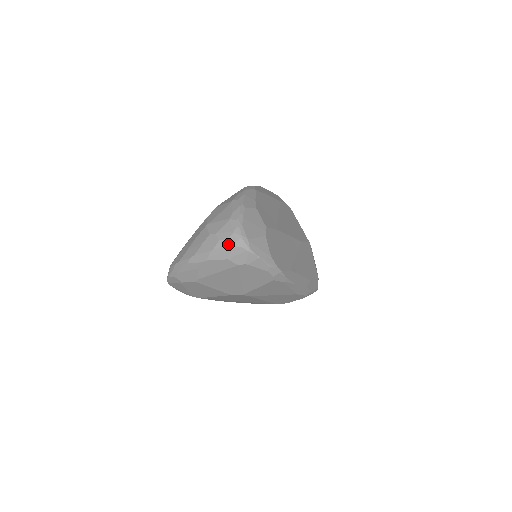
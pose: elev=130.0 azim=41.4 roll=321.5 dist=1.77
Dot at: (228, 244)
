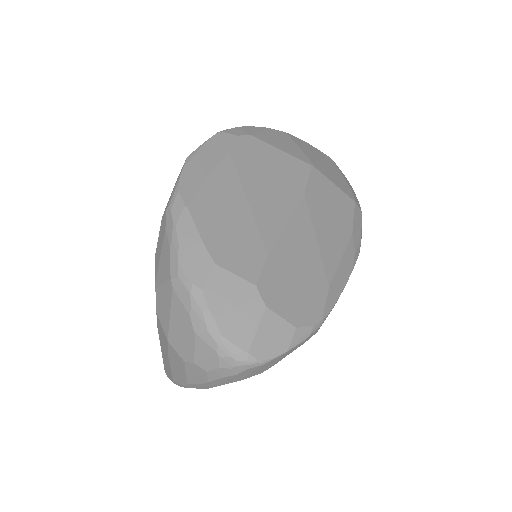
Dot at: (224, 374)
